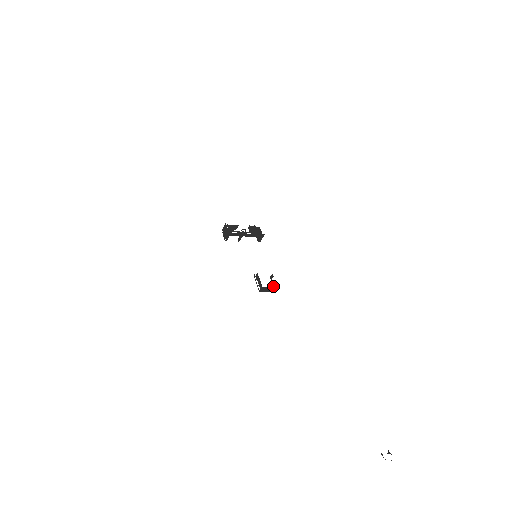
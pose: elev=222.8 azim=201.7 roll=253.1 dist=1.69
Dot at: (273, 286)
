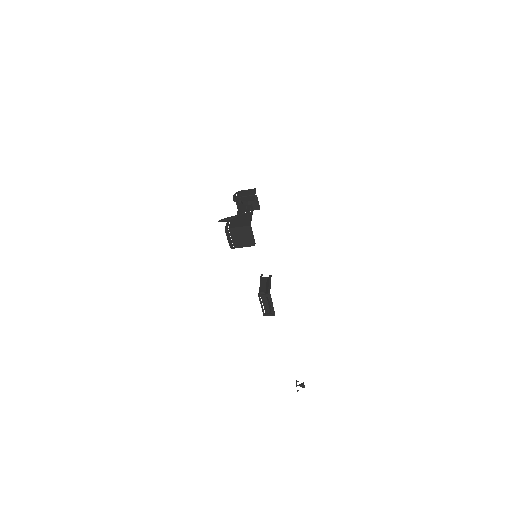
Dot at: occluded
